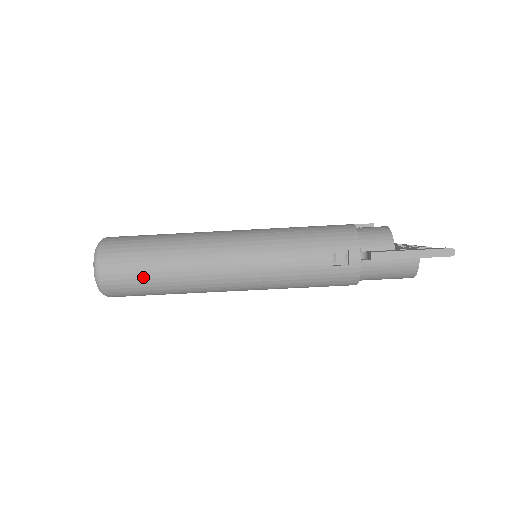
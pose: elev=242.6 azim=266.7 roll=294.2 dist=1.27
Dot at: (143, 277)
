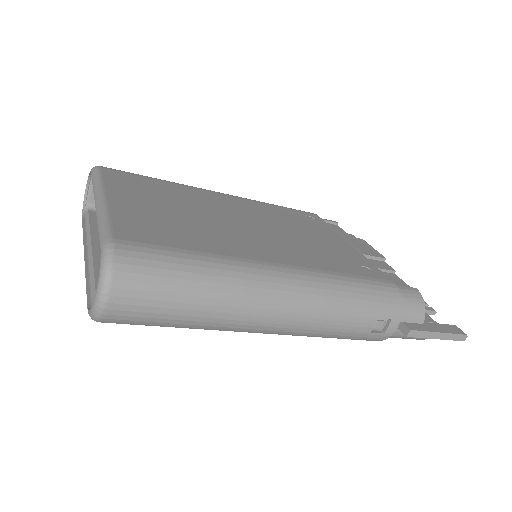
Dot at: (168, 318)
